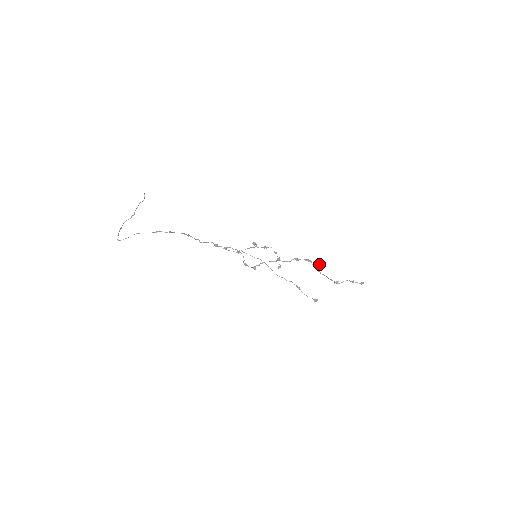
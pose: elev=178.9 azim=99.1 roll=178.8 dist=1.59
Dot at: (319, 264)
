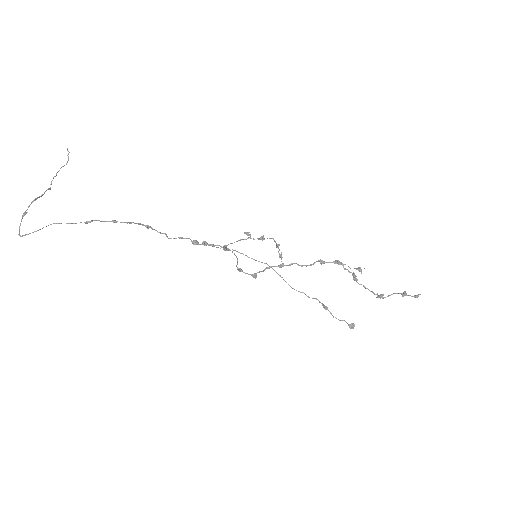
Dot at: (360, 271)
